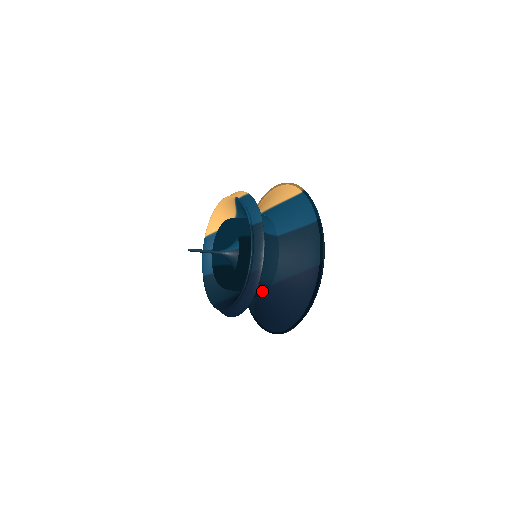
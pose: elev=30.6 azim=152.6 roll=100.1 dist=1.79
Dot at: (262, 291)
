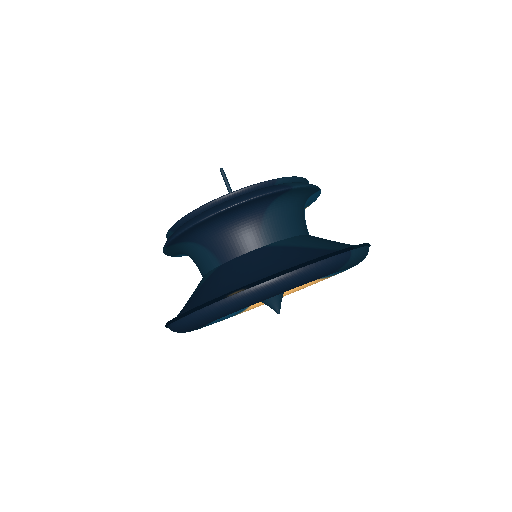
Dot at: (246, 244)
